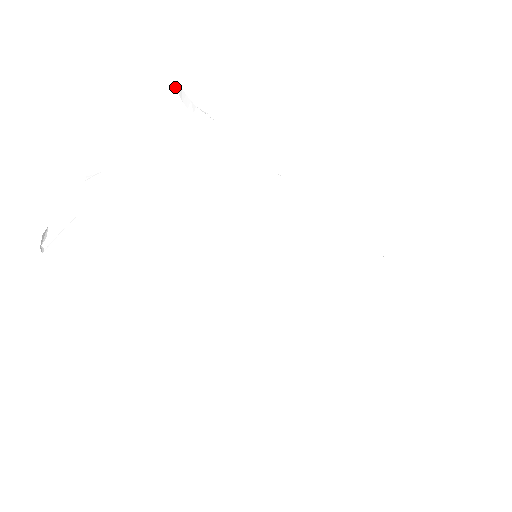
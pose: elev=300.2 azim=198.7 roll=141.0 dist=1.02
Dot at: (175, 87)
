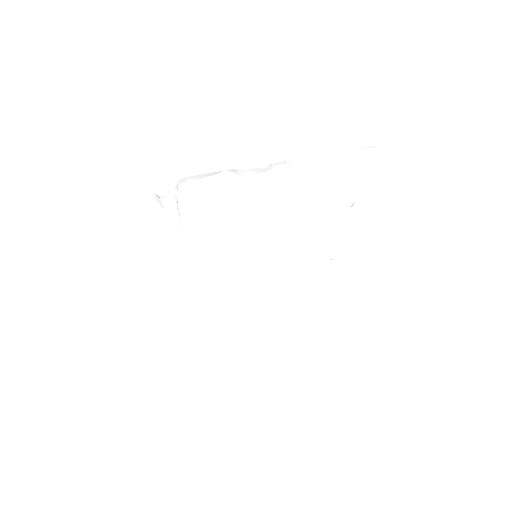
Dot at: occluded
